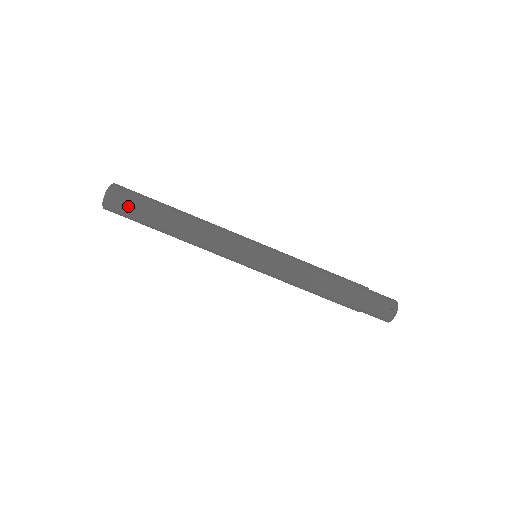
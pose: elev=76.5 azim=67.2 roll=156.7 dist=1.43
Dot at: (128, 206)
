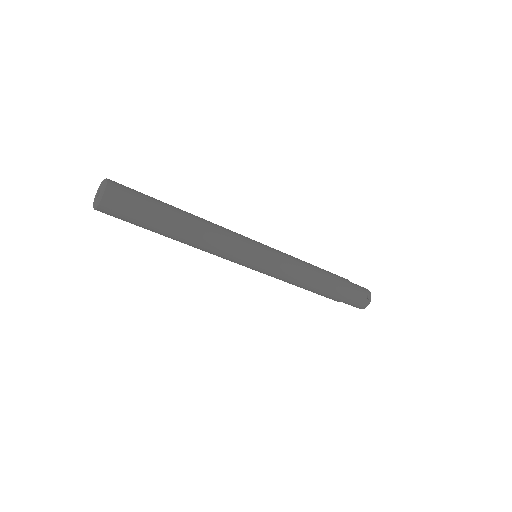
Dot at: (131, 207)
